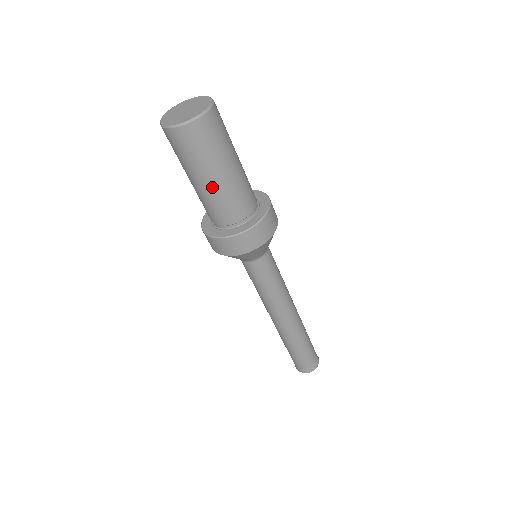
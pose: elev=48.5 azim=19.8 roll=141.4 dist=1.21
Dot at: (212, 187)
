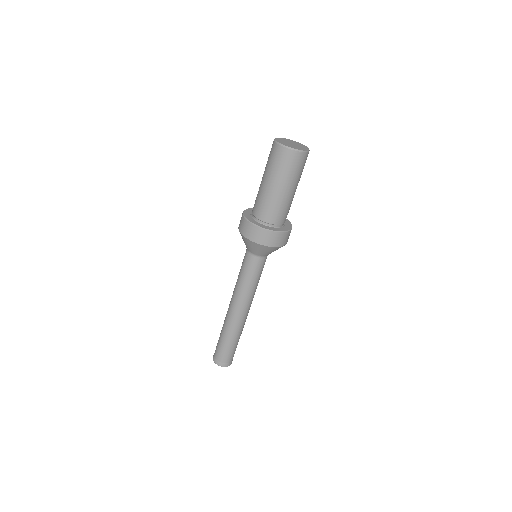
Dot at: (279, 194)
